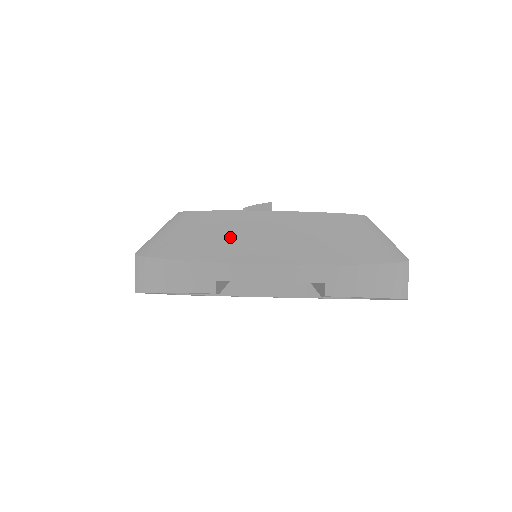
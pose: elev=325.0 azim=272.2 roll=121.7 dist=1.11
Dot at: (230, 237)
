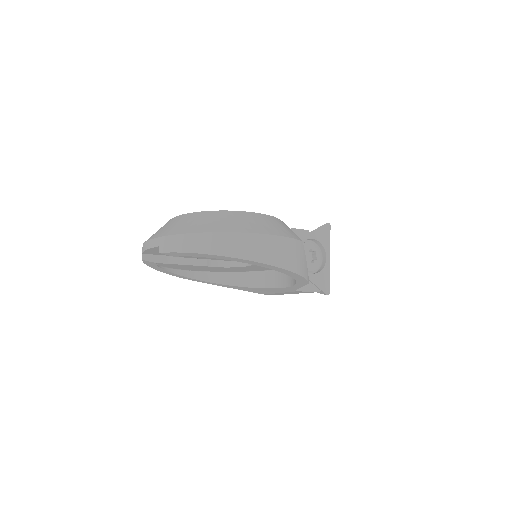
Dot at: occluded
